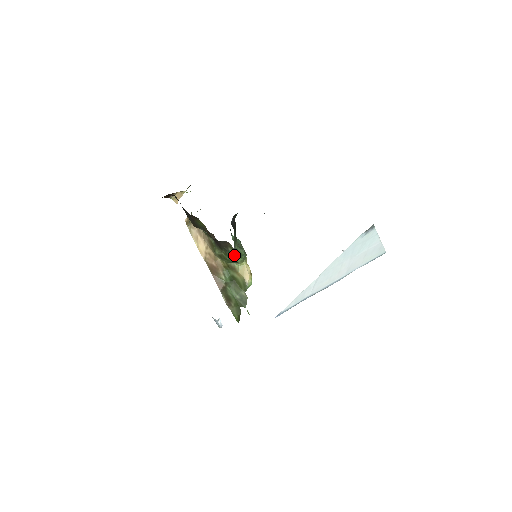
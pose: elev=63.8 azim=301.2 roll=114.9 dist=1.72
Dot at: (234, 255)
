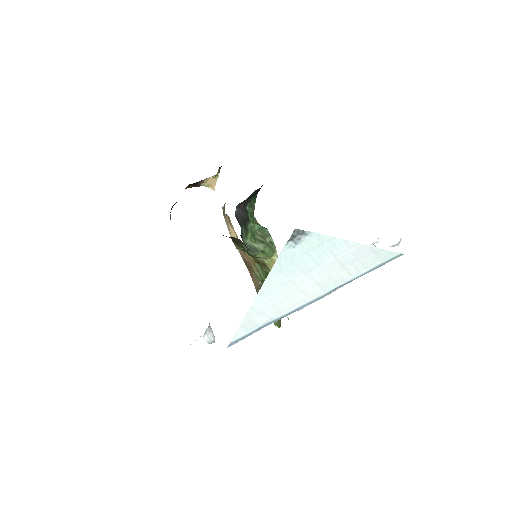
Dot at: (250, 251)
